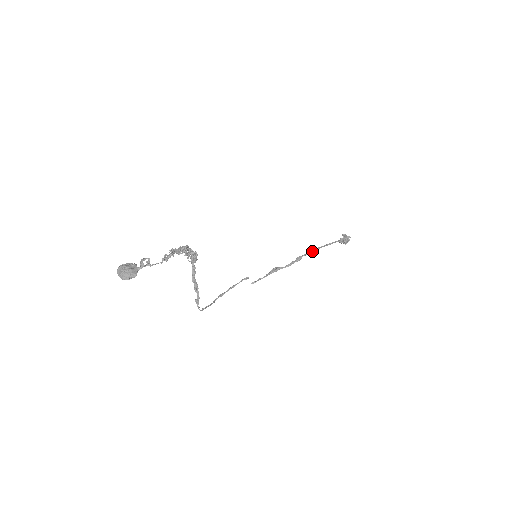
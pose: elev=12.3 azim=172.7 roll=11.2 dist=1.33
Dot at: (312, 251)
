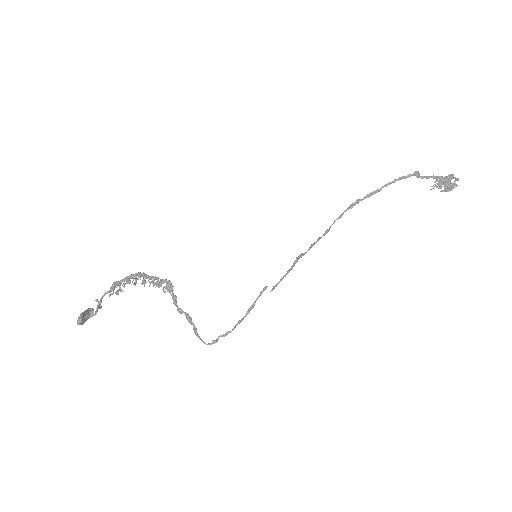
Dot at: (342, 213)
